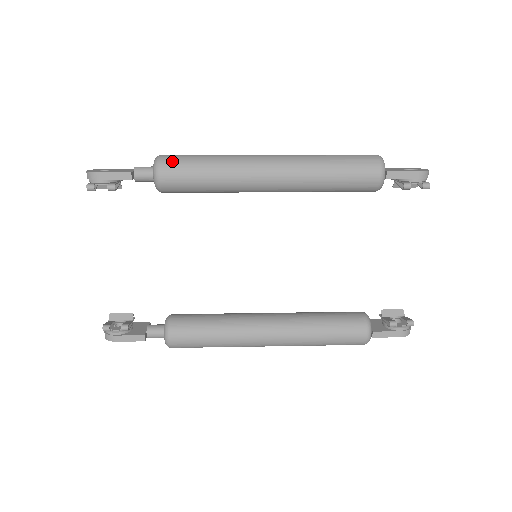
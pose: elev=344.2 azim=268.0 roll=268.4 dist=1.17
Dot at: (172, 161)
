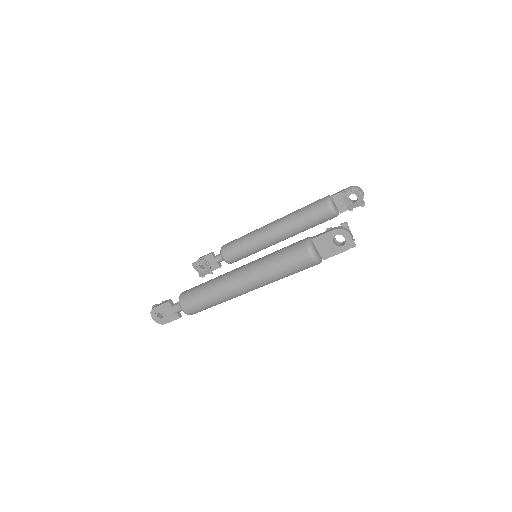
Dot at: occluded
